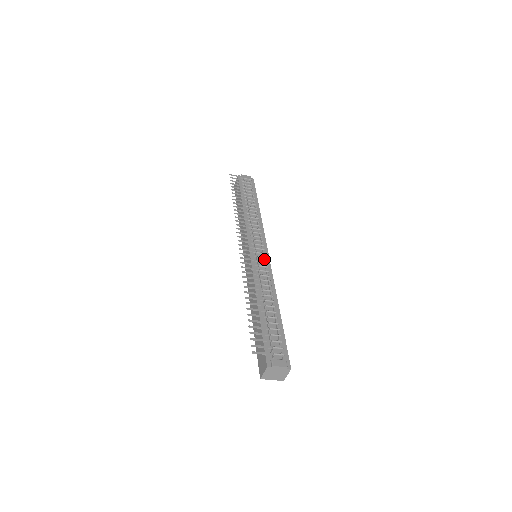
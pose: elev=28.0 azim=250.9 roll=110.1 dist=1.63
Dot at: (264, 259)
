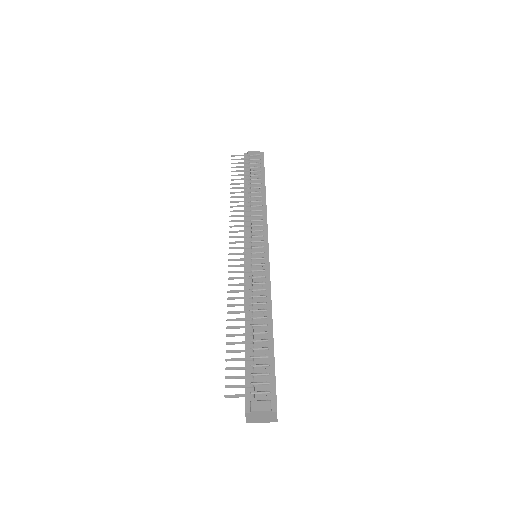
Dot at: (261, 260)
